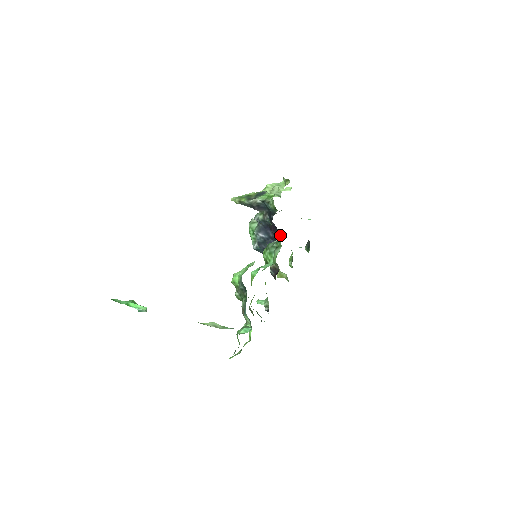
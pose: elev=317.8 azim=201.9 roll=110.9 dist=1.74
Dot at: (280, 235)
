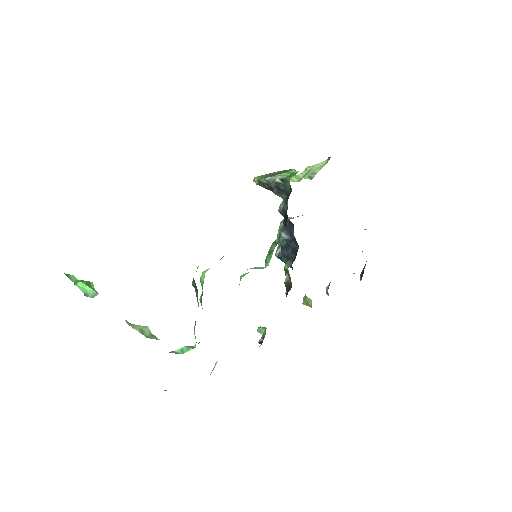
Dot at: occluded
